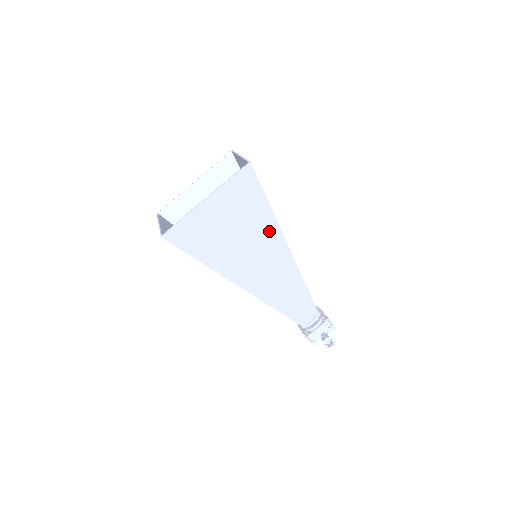
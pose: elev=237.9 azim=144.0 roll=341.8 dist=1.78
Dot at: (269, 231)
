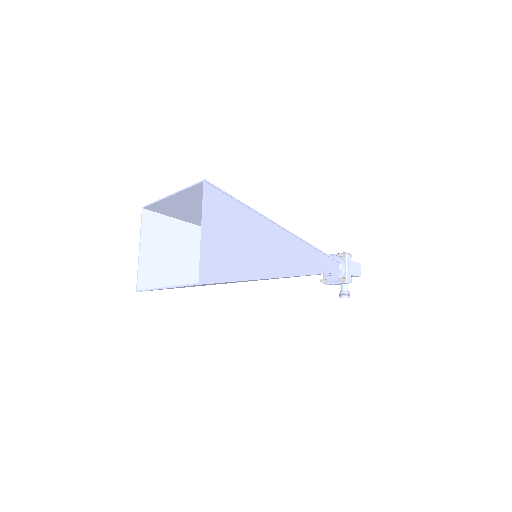
Dot at: occluded
